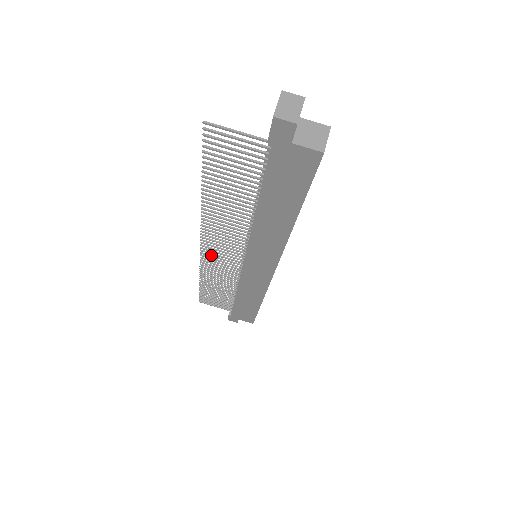
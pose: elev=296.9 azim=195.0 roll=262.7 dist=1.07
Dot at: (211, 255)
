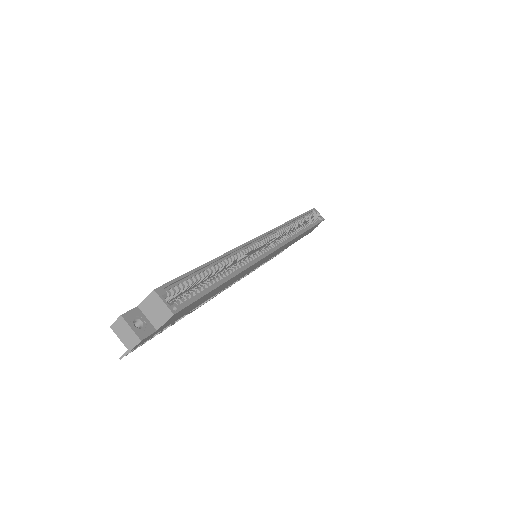
Dot at: (240, 278)
